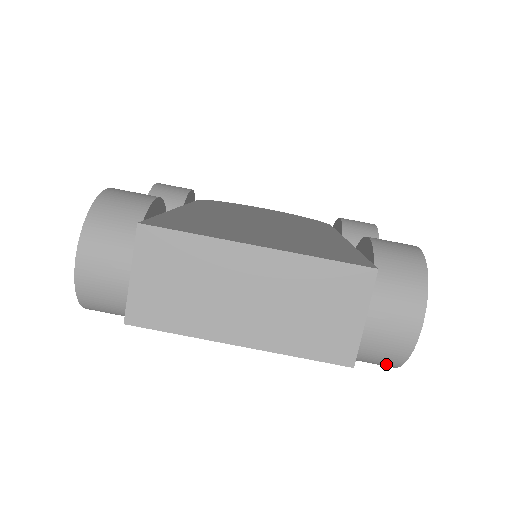
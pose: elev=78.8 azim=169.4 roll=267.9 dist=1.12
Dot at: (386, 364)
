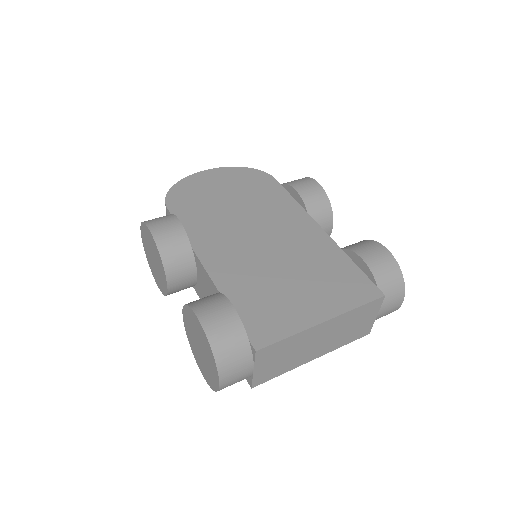
Dot at: occluded
